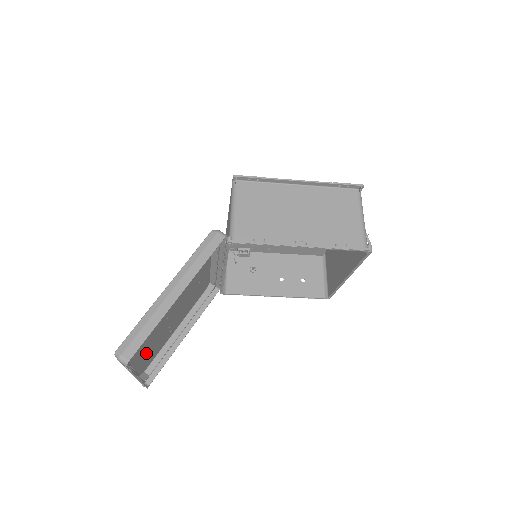
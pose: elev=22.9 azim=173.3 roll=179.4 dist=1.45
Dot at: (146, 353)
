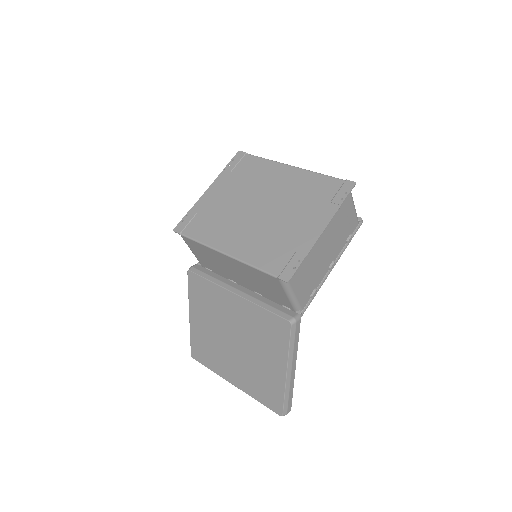
Dot at: (220, 363)
